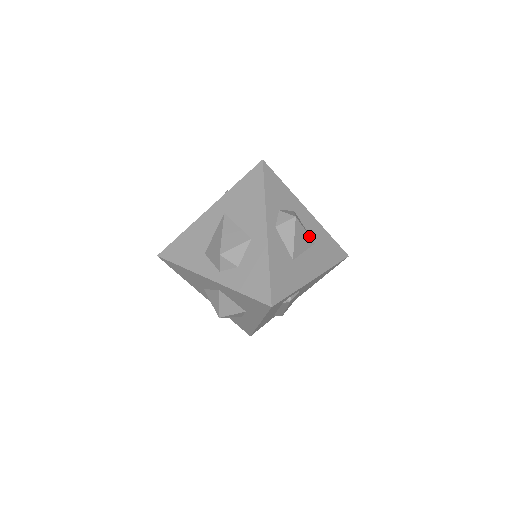
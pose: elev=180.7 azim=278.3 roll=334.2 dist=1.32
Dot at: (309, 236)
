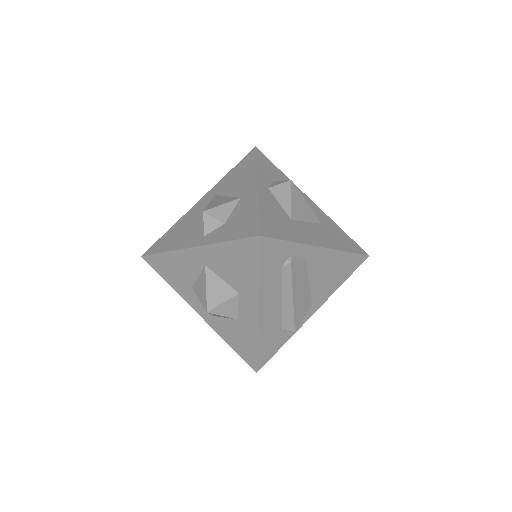
Dot at: (312, 211)
